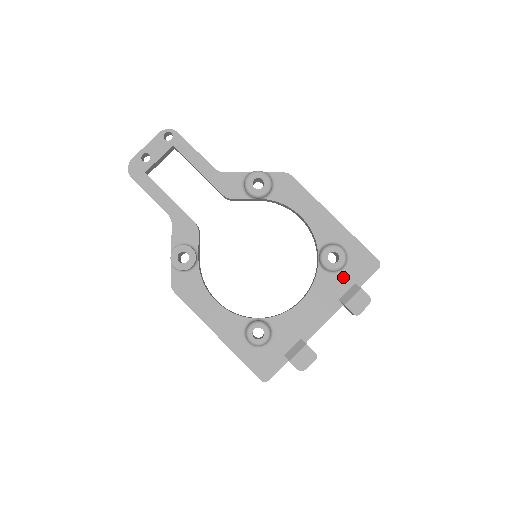
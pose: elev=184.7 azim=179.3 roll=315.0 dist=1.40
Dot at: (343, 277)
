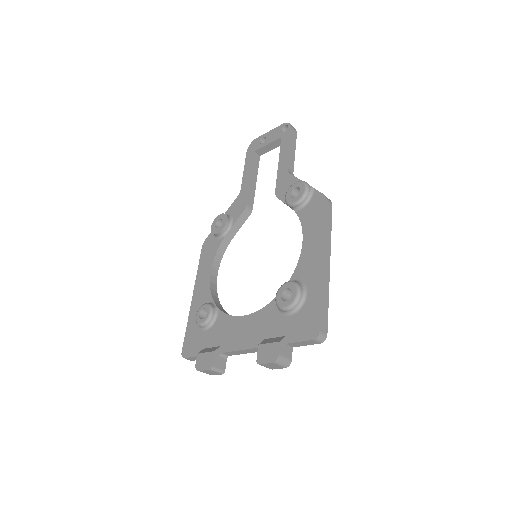
Dot at: (283, 322)
